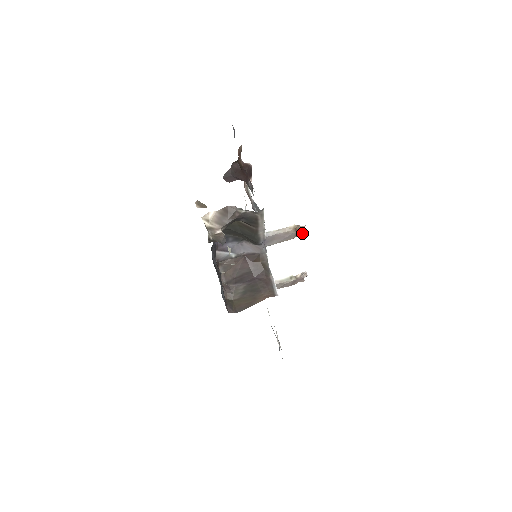
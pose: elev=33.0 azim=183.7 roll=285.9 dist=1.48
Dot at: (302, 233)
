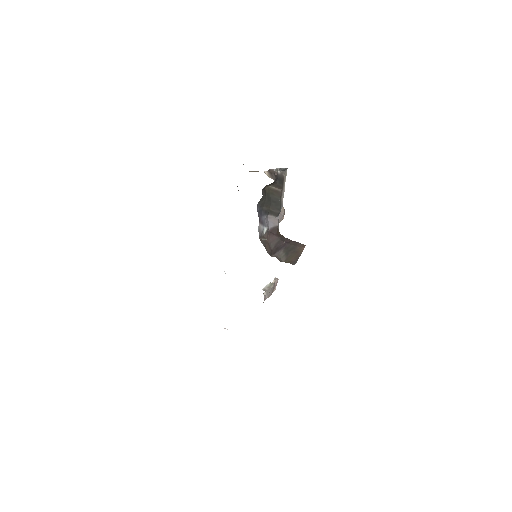
Dot at: (283, 218)
